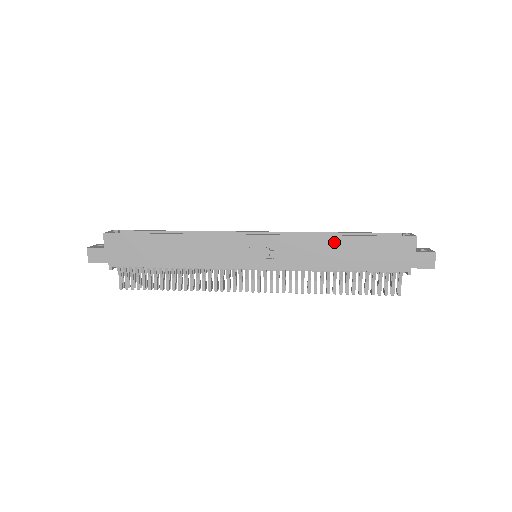
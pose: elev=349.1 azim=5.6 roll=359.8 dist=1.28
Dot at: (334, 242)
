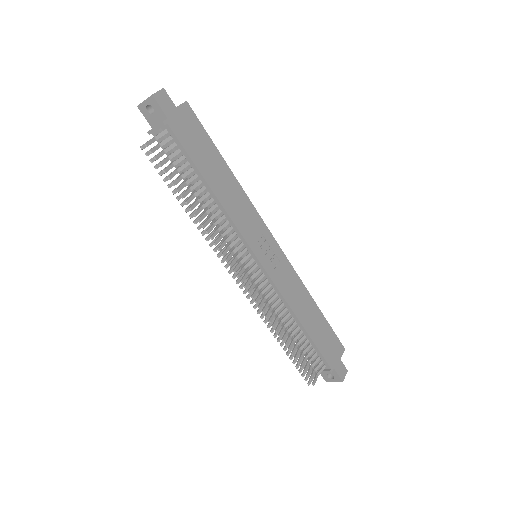
Dot at: (310, 301)
